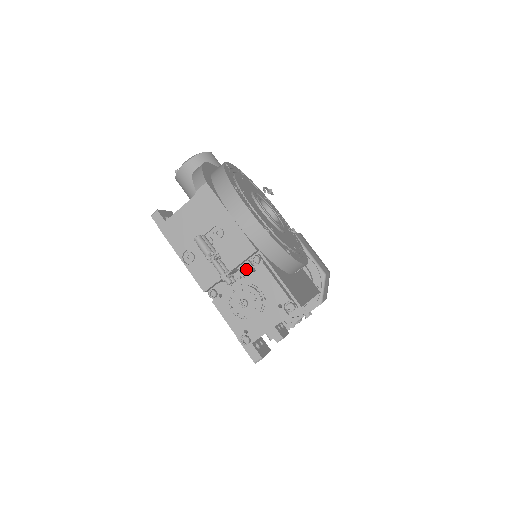
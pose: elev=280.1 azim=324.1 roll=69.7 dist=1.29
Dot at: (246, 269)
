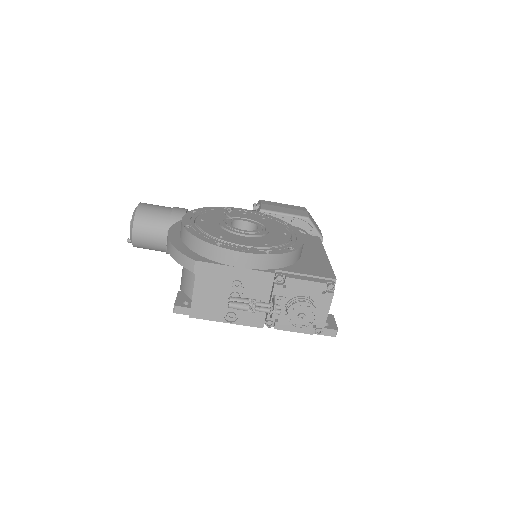
Dot at: (279, 291)
